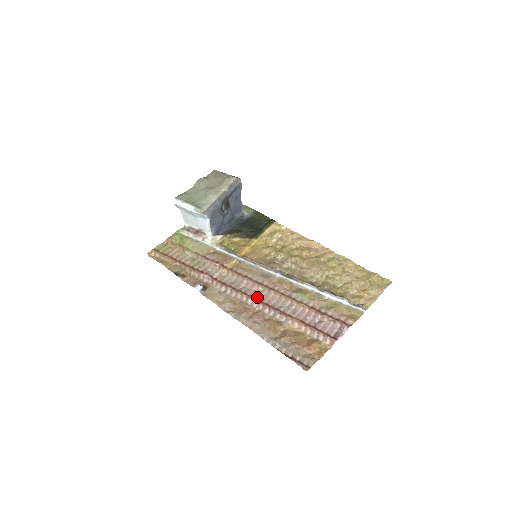
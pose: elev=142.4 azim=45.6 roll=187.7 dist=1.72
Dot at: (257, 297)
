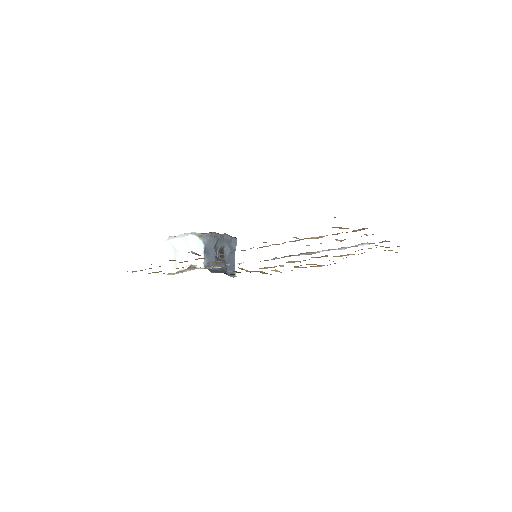
Dot at: occluded
